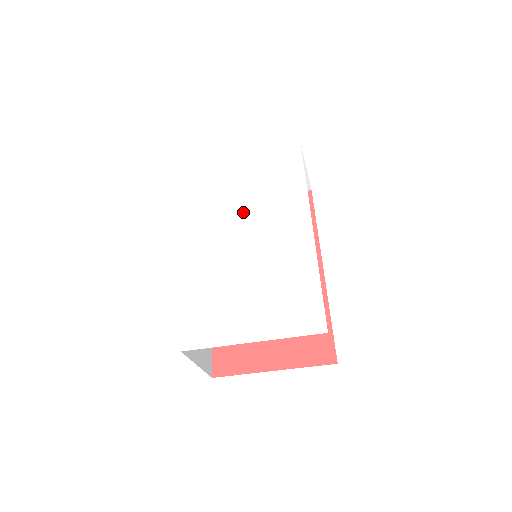
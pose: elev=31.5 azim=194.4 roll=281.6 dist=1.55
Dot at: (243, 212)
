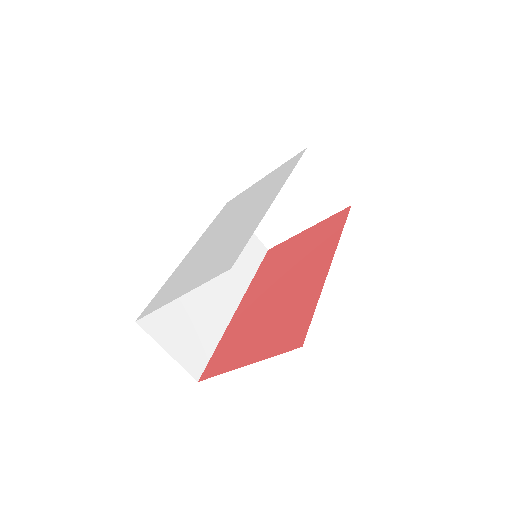
Dot at: (238, 212)
